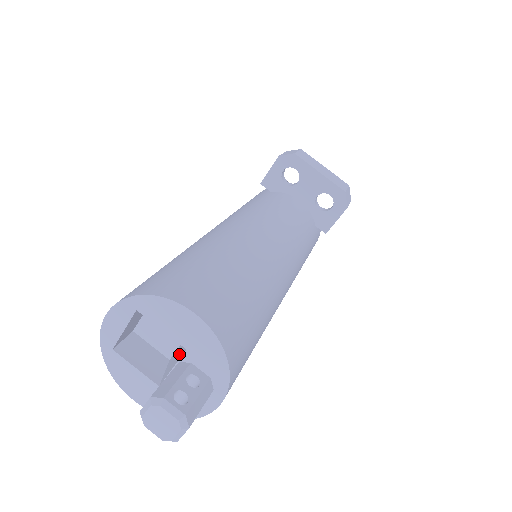
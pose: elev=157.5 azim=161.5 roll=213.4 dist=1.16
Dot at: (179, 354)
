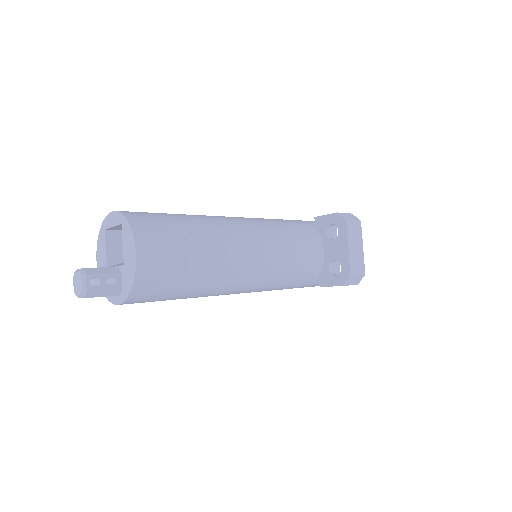
Dot at: occluded
